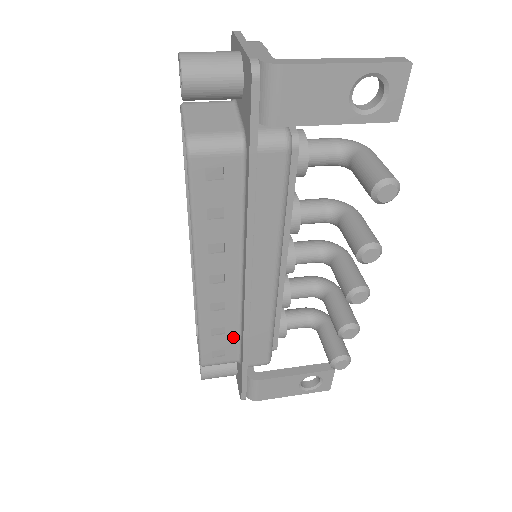
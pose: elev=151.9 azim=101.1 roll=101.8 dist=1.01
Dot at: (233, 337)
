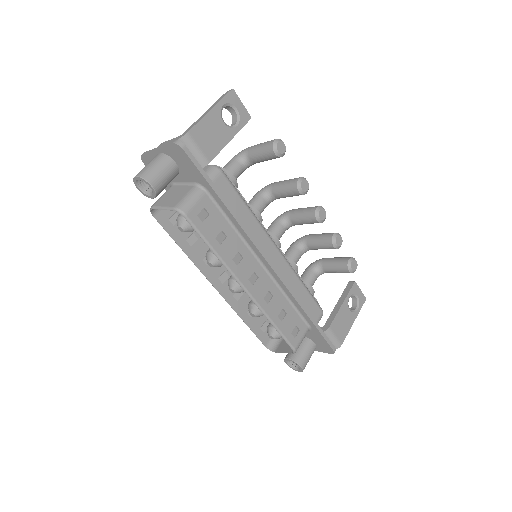
Dot at: (292, 312)
